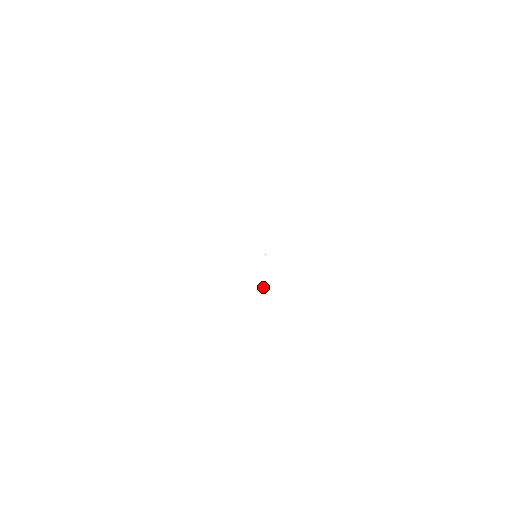
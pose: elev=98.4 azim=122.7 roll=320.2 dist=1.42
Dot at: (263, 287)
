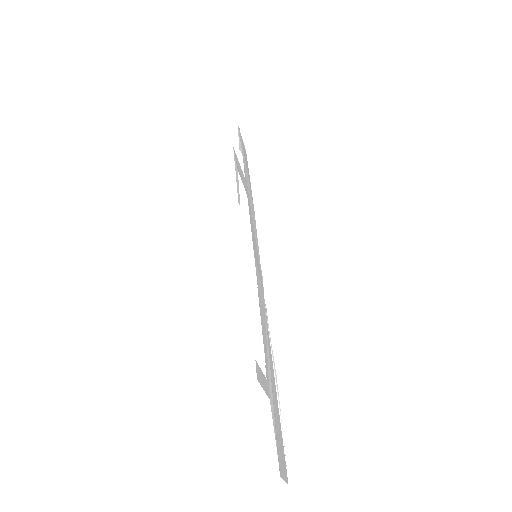
Dot at: (244, 146)
